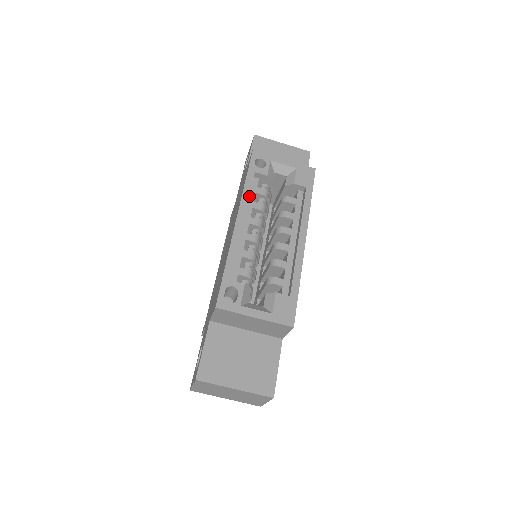
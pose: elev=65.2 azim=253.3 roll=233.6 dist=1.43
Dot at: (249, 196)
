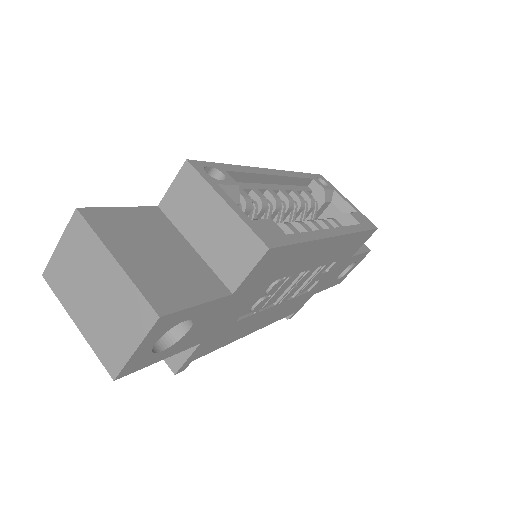
Dot at: (294, 185)
